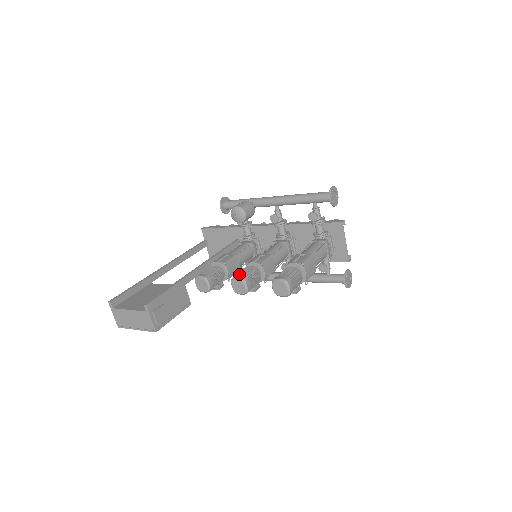
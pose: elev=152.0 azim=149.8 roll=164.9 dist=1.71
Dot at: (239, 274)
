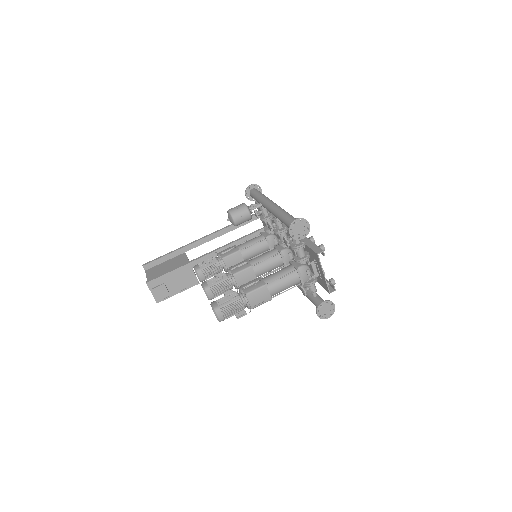
Dot at: (208, 281)
